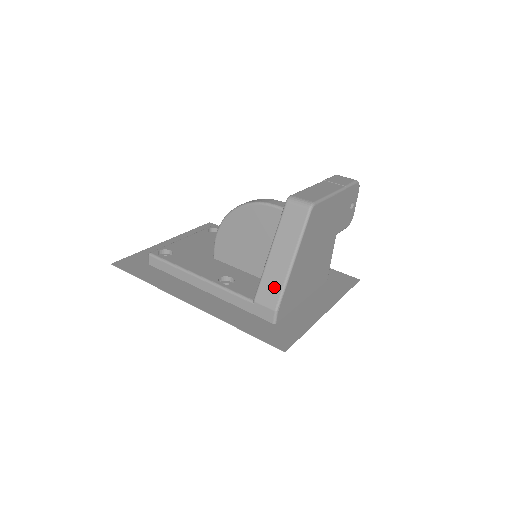
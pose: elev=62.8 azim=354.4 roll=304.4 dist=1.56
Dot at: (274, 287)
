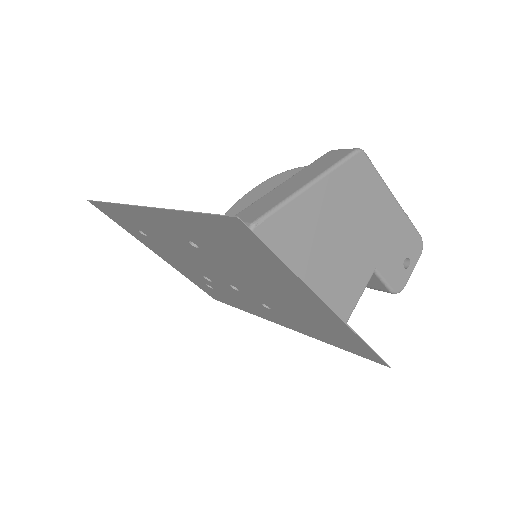
Dot at: (267, 204)
